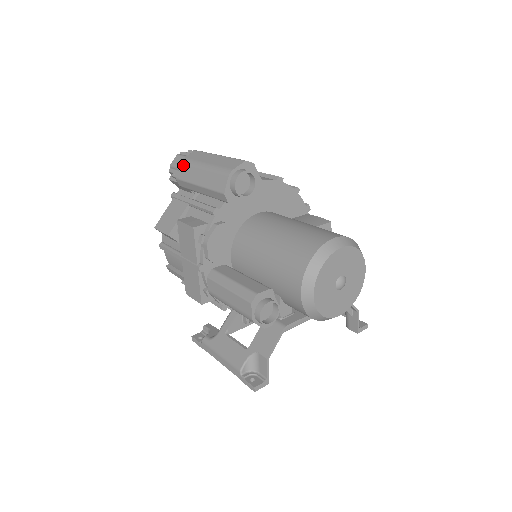
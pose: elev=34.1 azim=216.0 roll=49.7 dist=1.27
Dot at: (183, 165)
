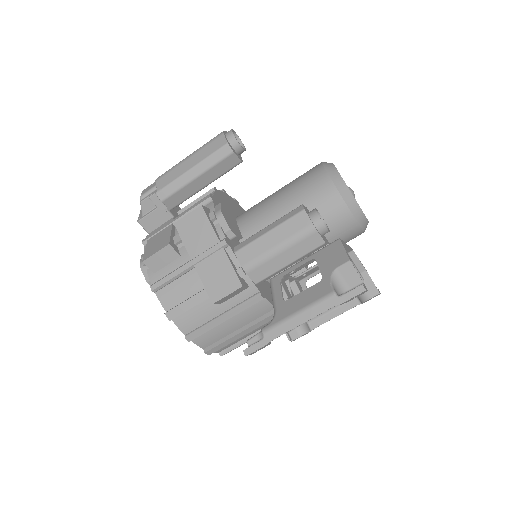
Dot at: (161, 178)
